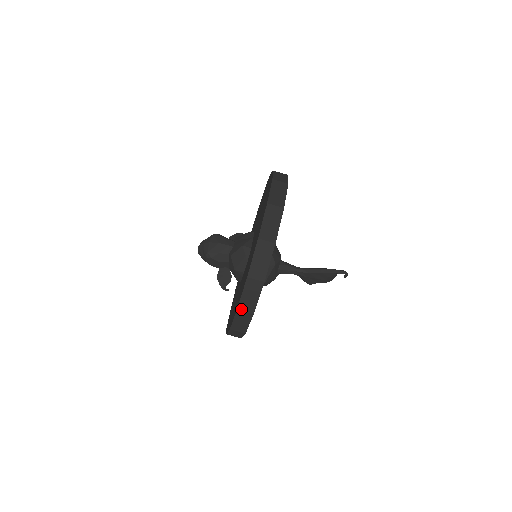
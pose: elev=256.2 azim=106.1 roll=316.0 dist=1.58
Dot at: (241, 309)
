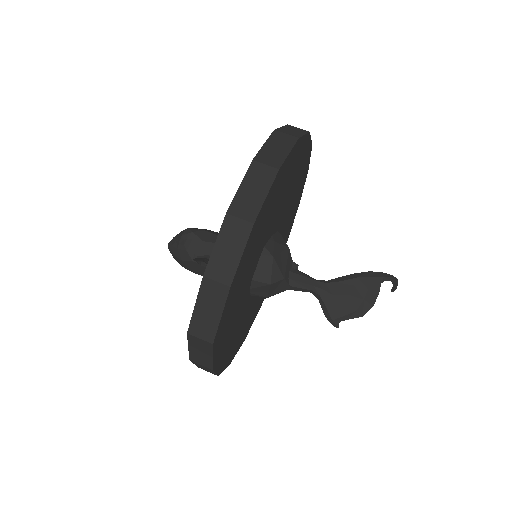
Dot at: (259, 160)
